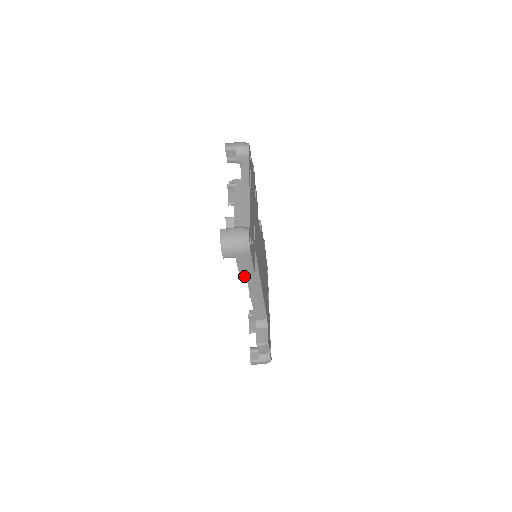
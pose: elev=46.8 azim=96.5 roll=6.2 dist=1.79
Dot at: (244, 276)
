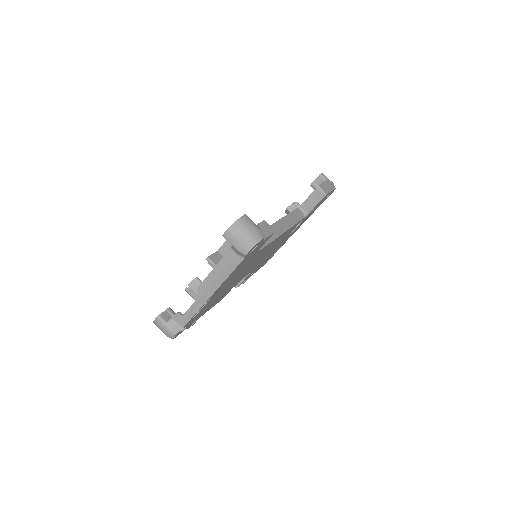
Dot at: (322, 187)
